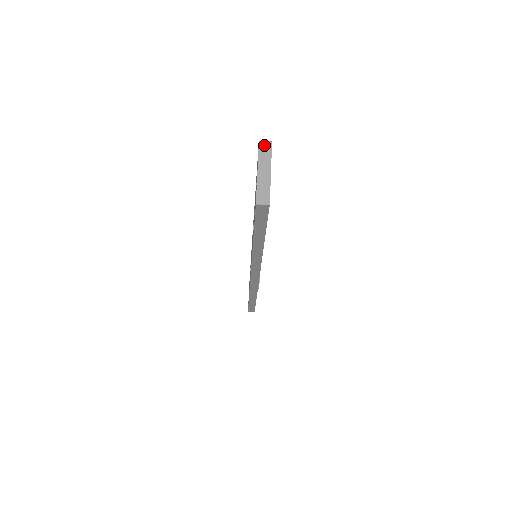
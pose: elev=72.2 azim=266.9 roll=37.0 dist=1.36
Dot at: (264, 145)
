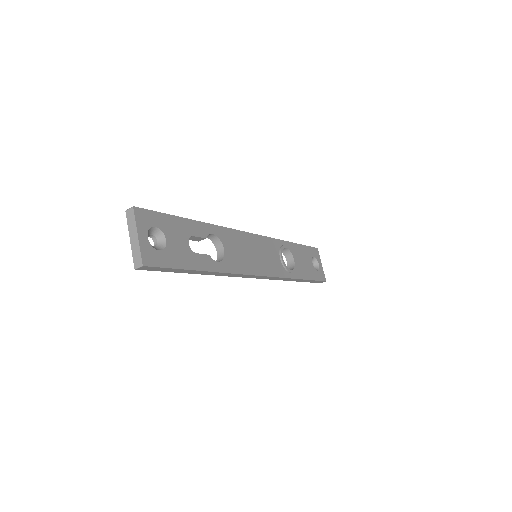
Dot at: (129, 213)
